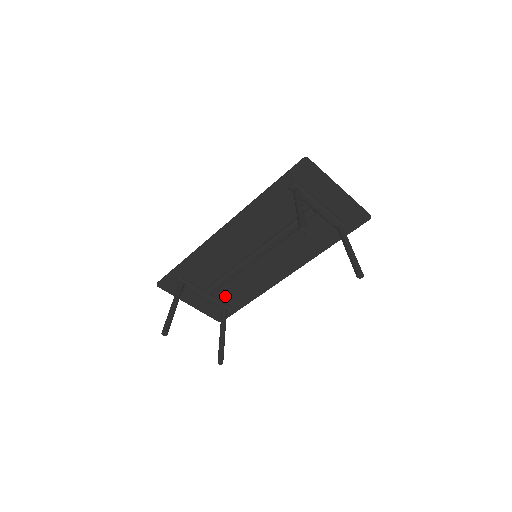
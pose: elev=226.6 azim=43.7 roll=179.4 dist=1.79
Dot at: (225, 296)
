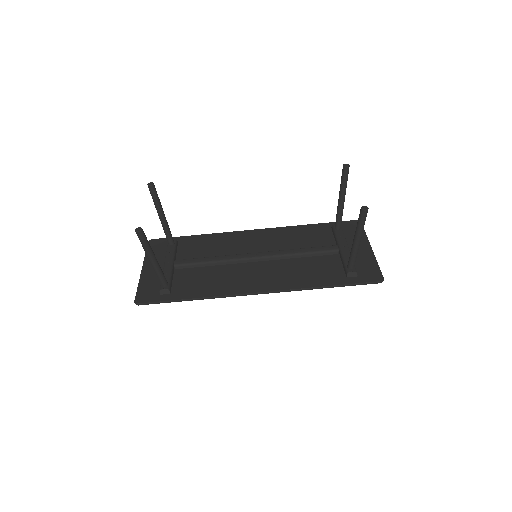
Dot at: (181, 279)
